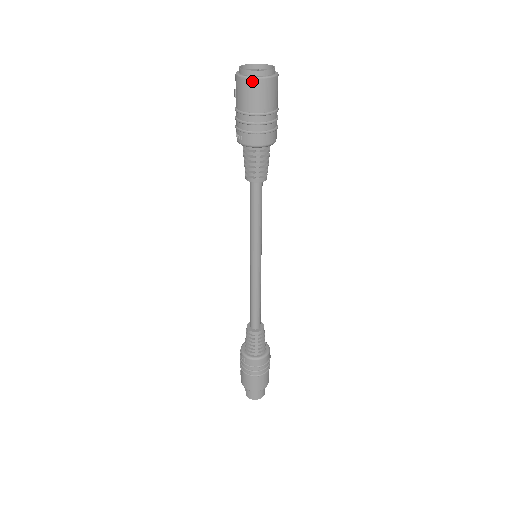
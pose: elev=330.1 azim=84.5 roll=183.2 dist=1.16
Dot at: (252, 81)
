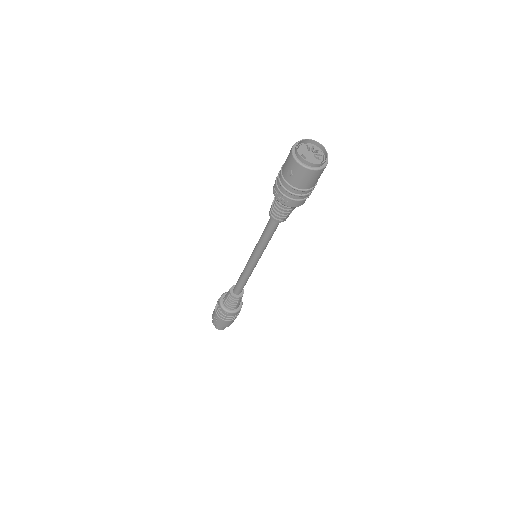
Dot at: (317, 172)
